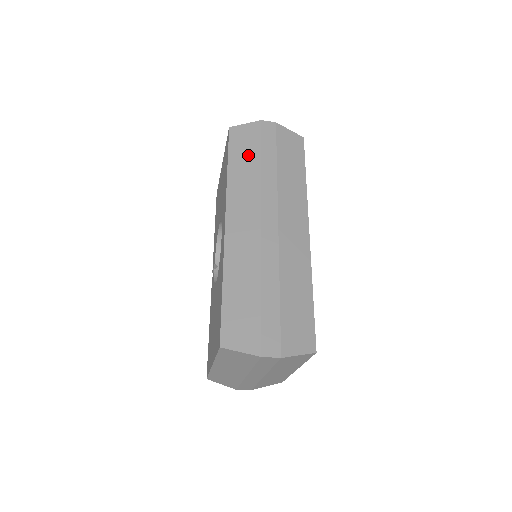
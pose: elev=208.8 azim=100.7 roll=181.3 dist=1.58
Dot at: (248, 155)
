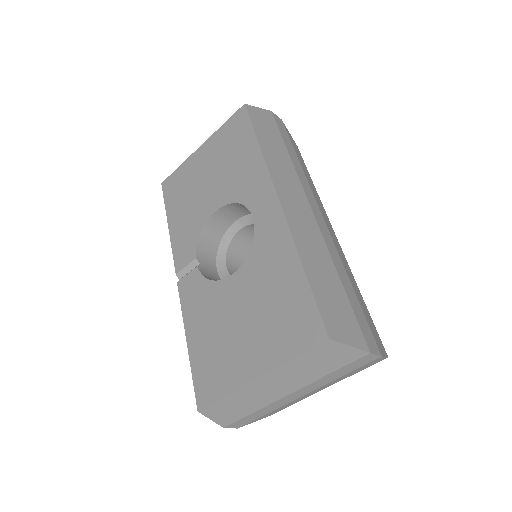
Dot at: (273, 138)
